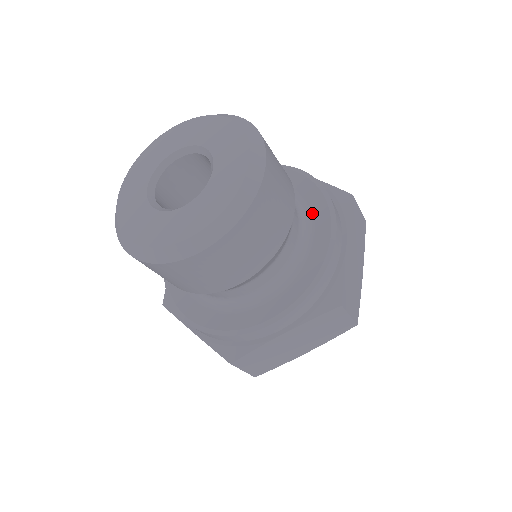
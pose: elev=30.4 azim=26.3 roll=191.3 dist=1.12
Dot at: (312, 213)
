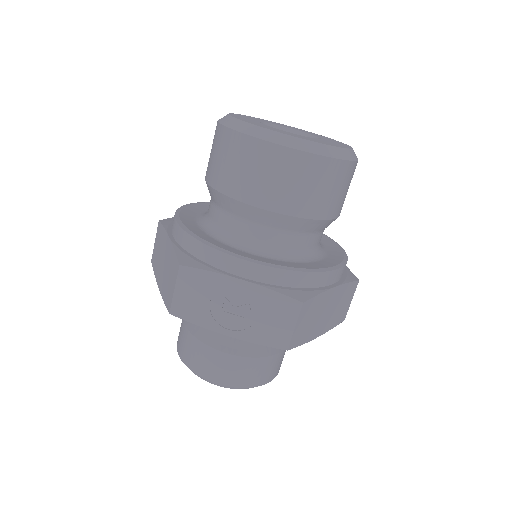
Dot at: occluded
